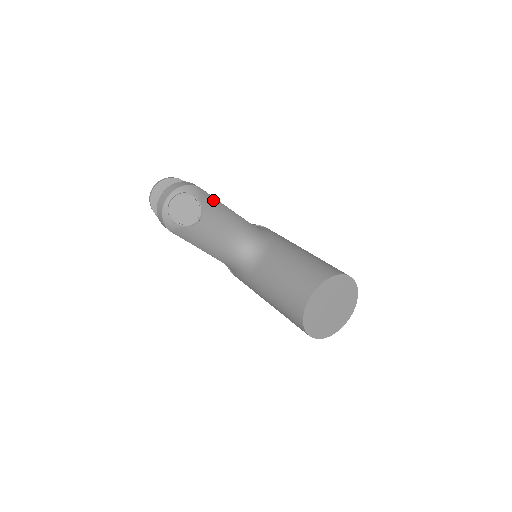
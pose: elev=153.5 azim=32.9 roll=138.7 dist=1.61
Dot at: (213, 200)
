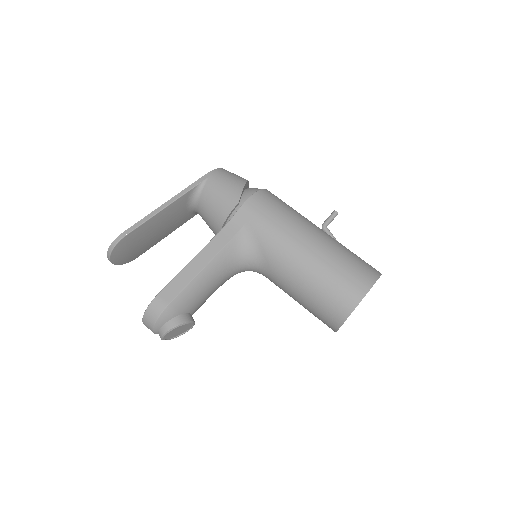
Dot at: (186, 293)
